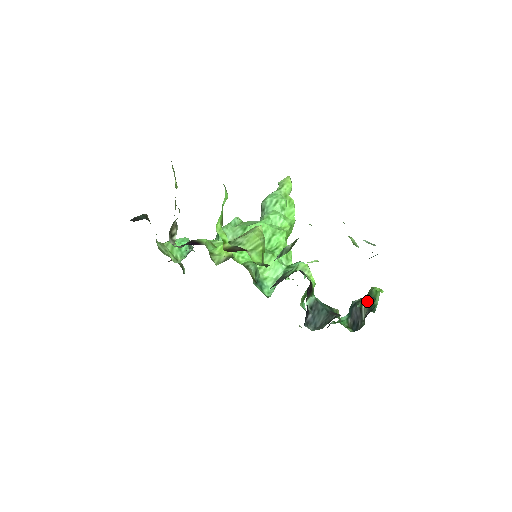
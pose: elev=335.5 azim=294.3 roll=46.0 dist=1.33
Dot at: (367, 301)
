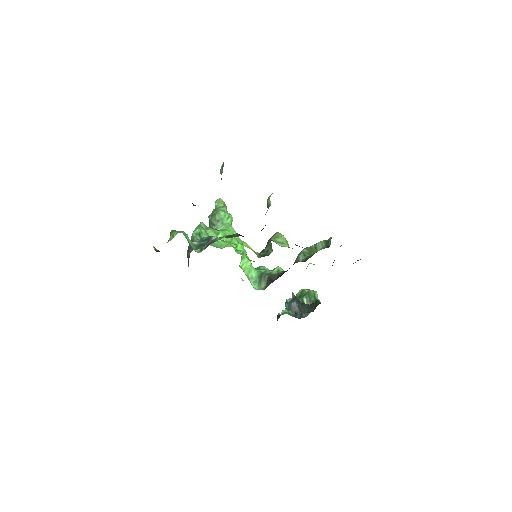
Dot at: (308, 297)
